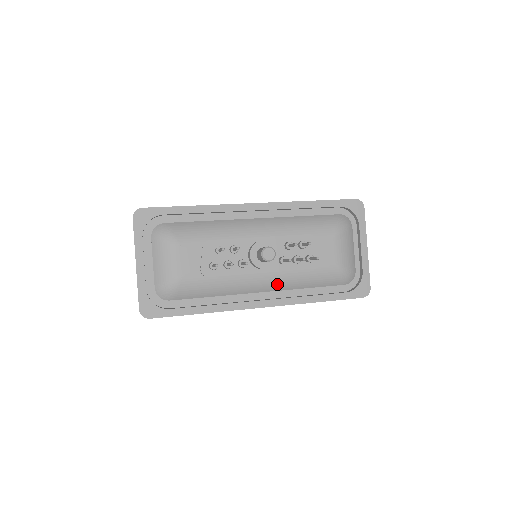
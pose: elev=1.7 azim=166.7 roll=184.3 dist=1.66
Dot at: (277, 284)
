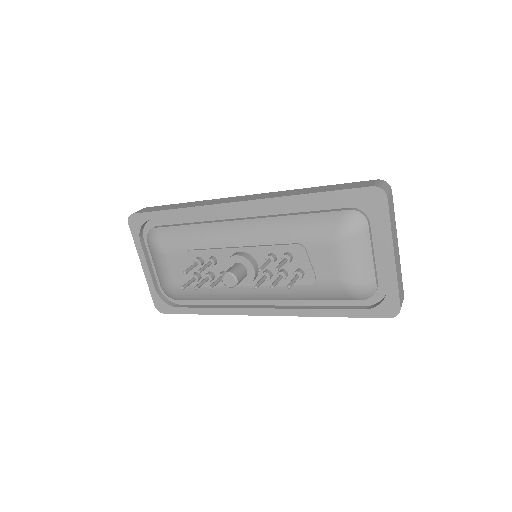
Dot at: (270, 296)
